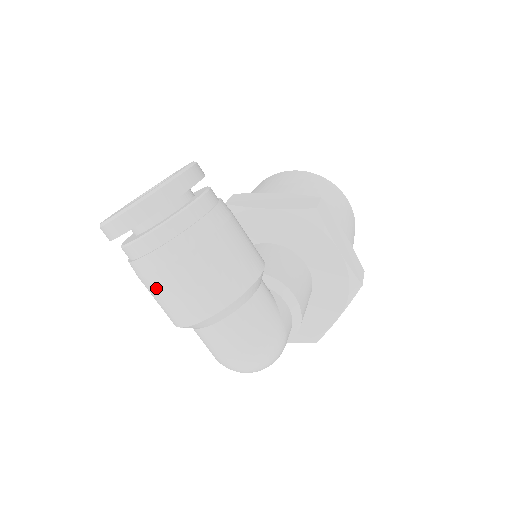
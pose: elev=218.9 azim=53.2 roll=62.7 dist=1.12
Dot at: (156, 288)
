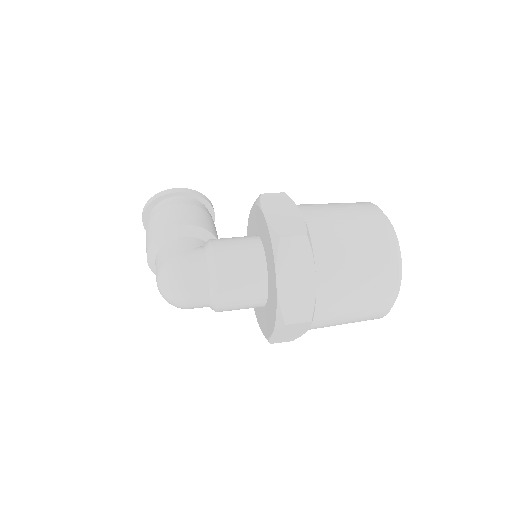
Dot at: occluded
